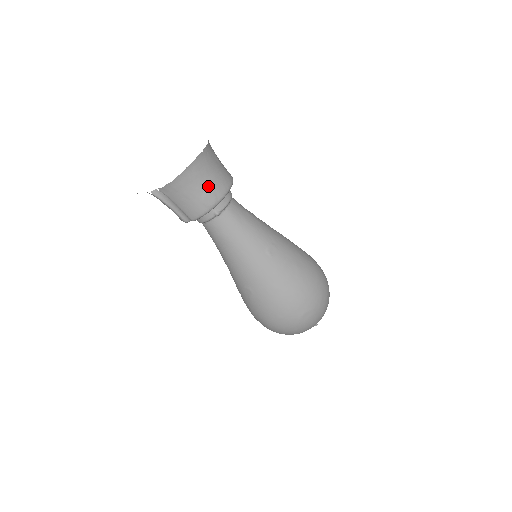
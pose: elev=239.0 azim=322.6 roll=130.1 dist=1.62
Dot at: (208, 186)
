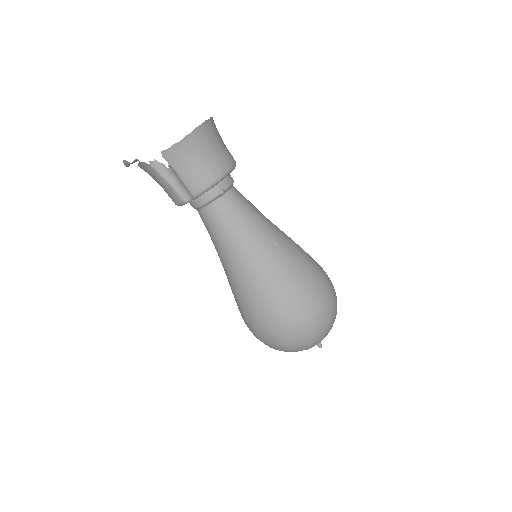
Dot at: (215, 155)
